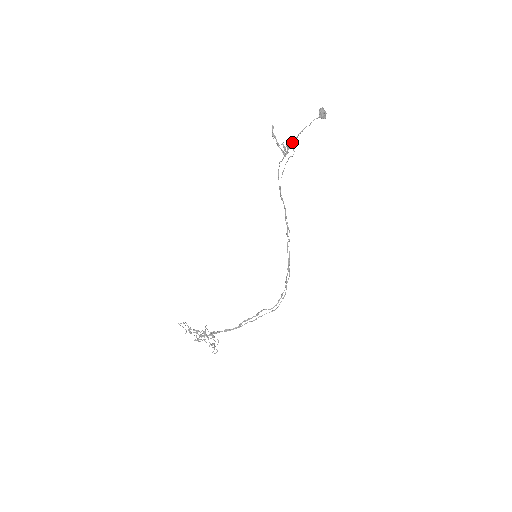
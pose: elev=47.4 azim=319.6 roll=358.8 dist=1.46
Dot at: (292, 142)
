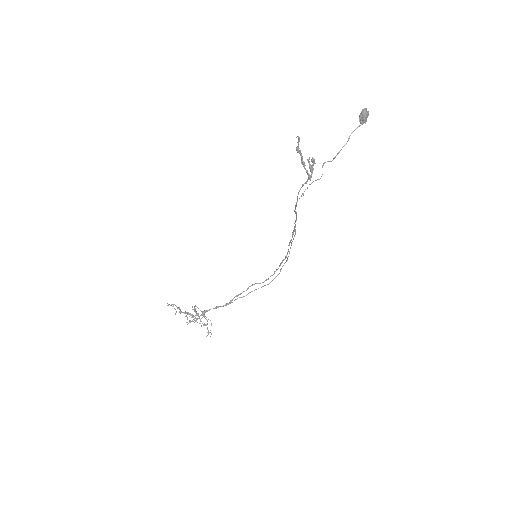
Dot at: (322, 165)
